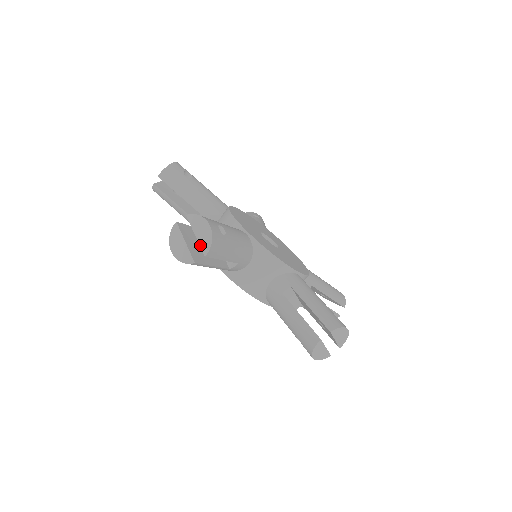
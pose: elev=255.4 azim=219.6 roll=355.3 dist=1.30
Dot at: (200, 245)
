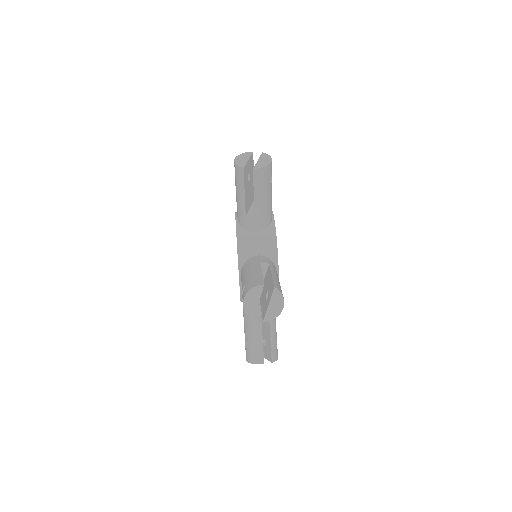
Dot at: (256, 164)
